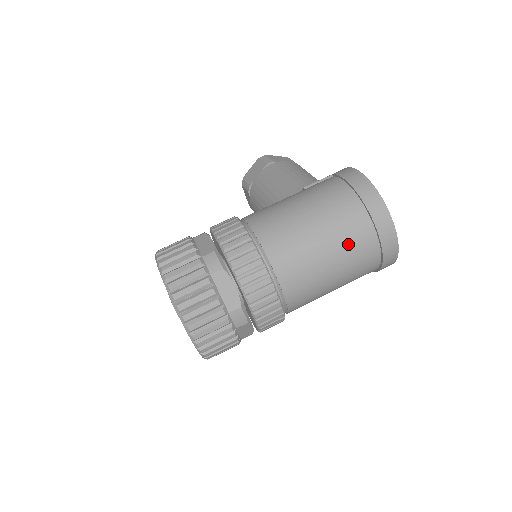
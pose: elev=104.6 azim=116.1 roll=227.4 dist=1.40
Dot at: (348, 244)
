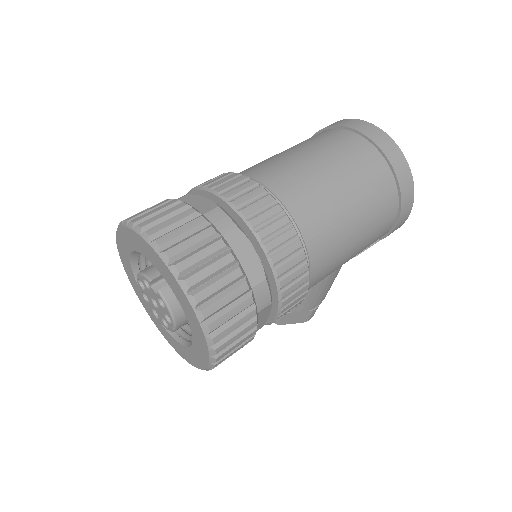
Dot at: (327, 144)
